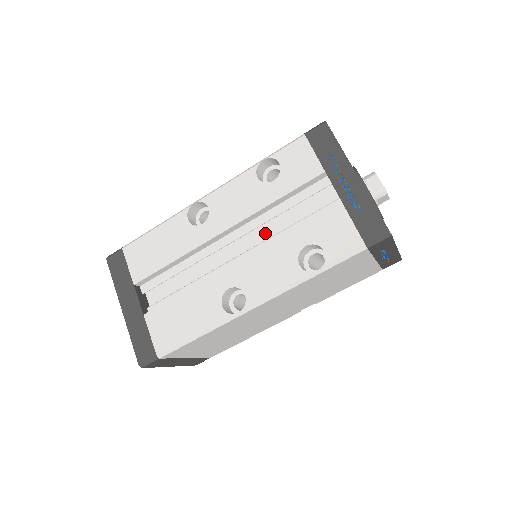
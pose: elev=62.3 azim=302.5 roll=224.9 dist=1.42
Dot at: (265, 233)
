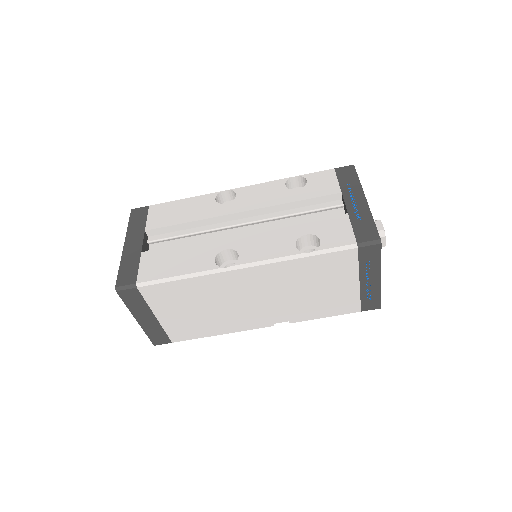
Dot at: (274, 226)
